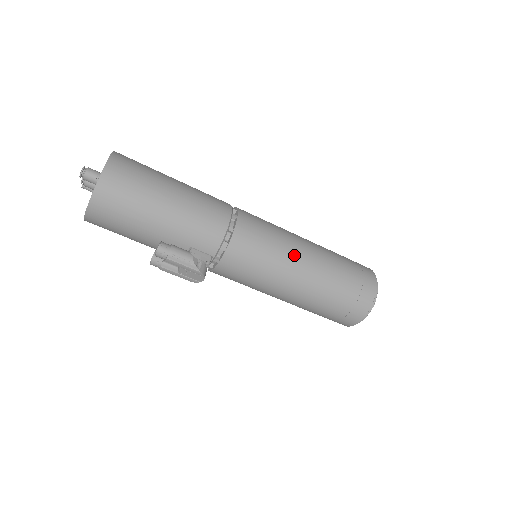
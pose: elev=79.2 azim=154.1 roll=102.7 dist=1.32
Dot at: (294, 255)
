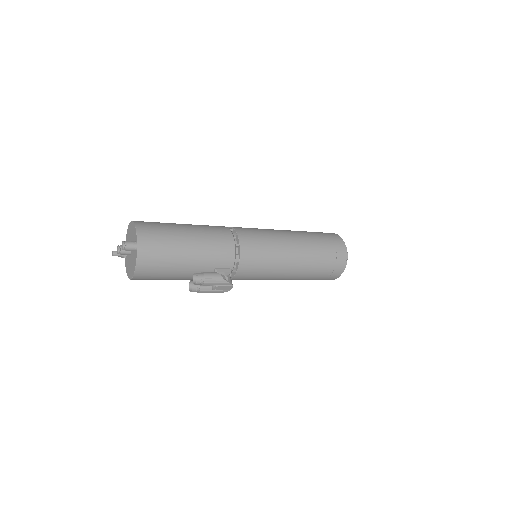
Dot at: (285, 245)
